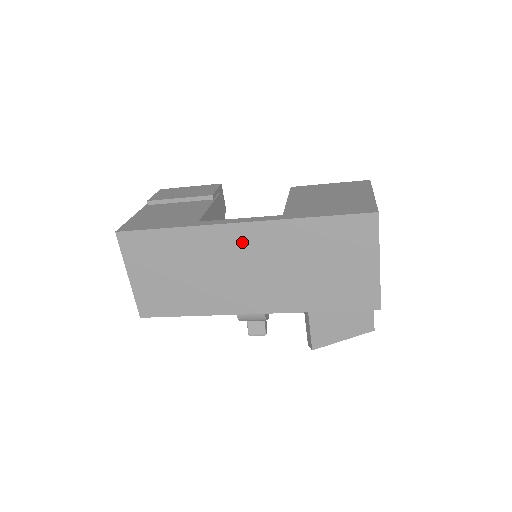
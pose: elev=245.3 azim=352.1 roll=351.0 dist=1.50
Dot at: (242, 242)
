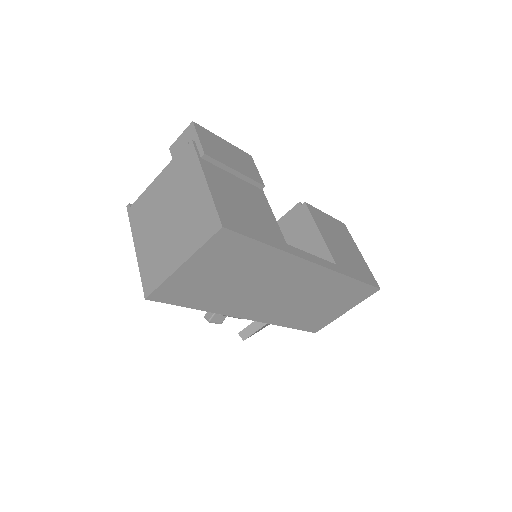
Dot at: (303, 276)
